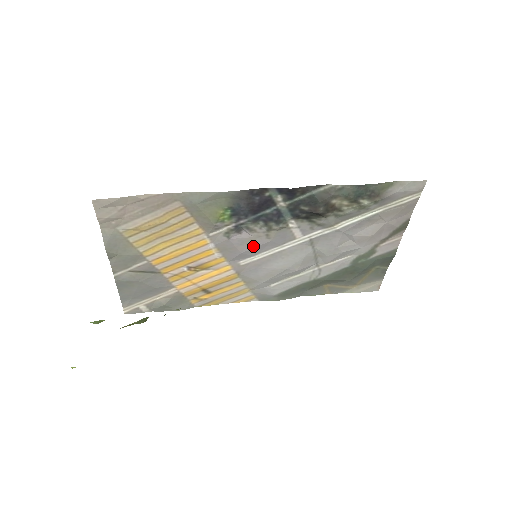
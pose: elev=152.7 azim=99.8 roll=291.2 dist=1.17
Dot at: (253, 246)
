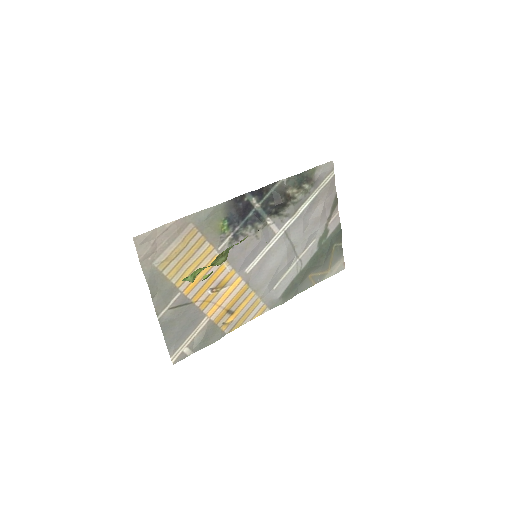
Dot at: (250, 250)
